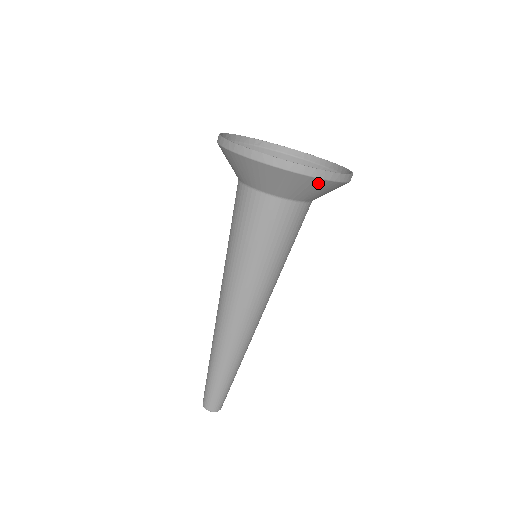
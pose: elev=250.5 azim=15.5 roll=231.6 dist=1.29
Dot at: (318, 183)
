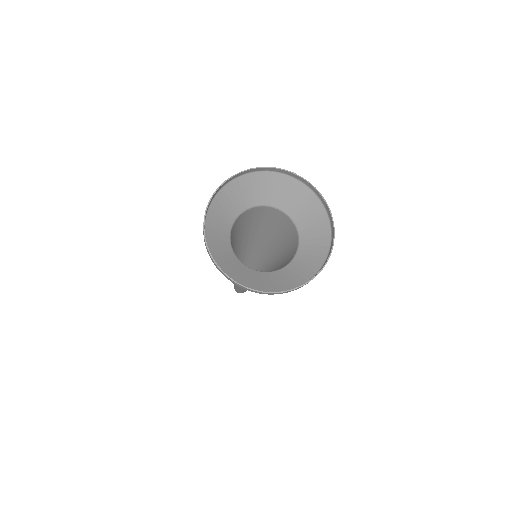
Dot at: (264, 290)
